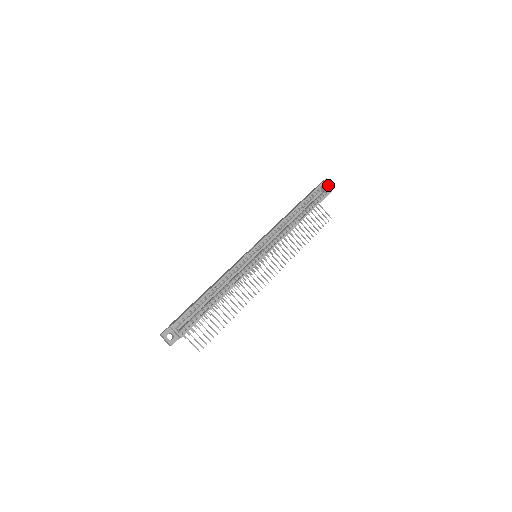
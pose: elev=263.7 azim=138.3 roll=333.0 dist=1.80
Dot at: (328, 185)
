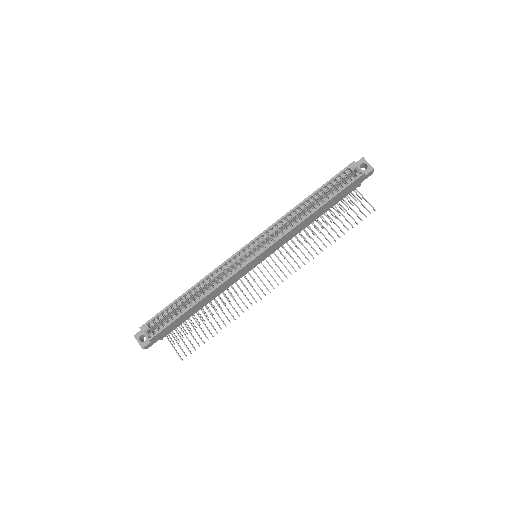
Dot at: (366, 166)
